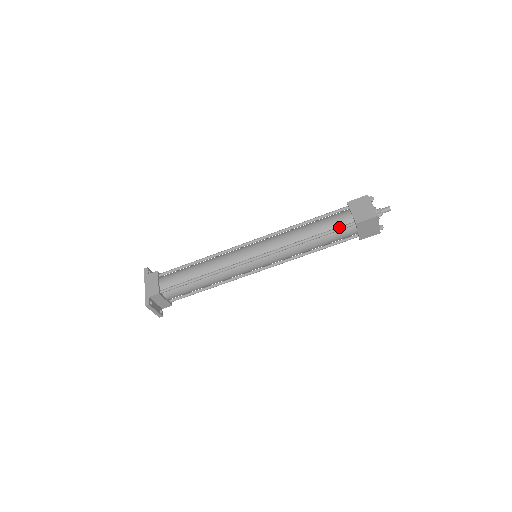
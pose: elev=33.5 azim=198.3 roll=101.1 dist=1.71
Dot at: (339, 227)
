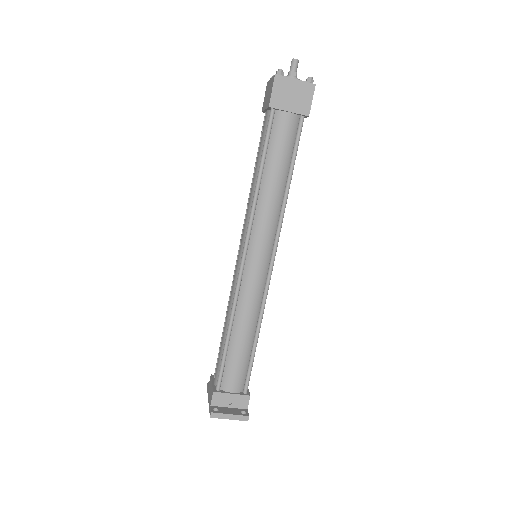
Dot at: (265, 132)
